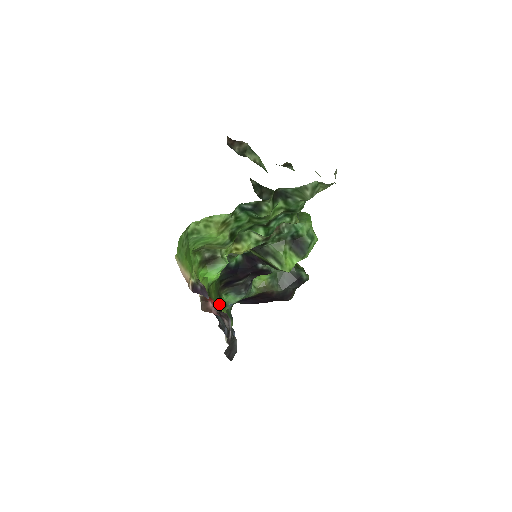
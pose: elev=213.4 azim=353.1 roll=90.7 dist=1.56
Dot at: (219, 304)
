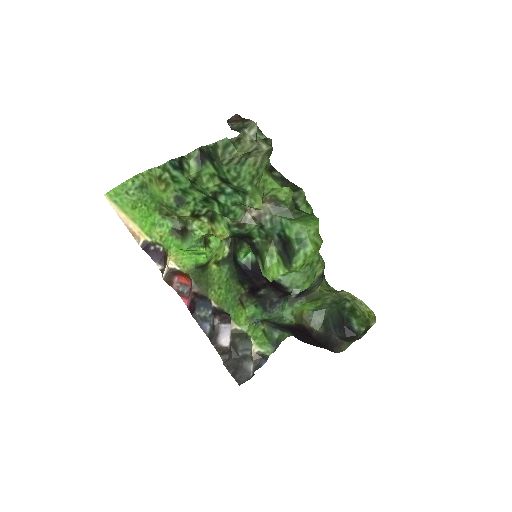
Dot at: (235, 308)
